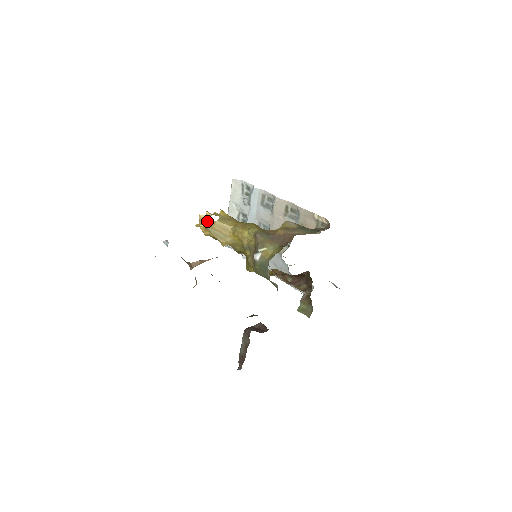
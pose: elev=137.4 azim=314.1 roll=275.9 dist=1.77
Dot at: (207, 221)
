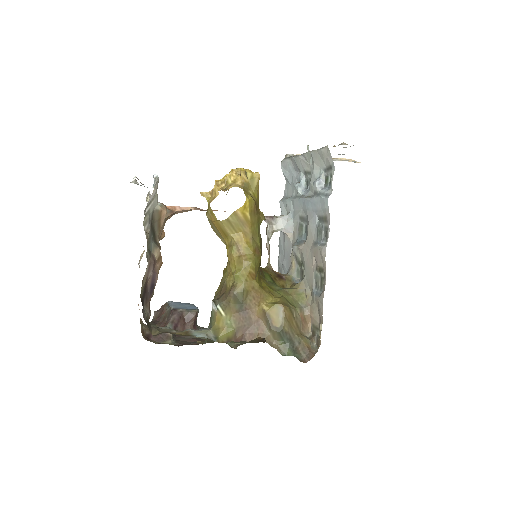
Dot at: (211, 209)
